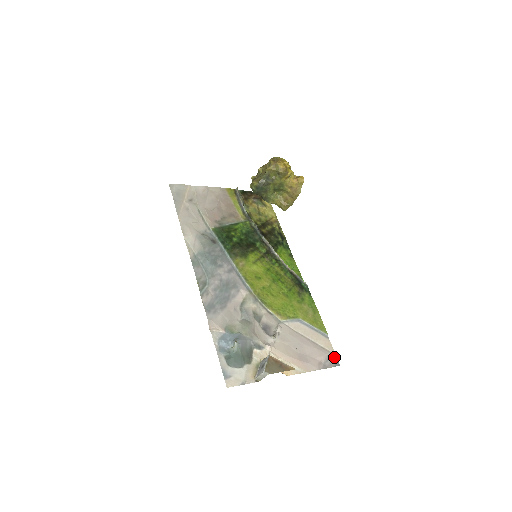
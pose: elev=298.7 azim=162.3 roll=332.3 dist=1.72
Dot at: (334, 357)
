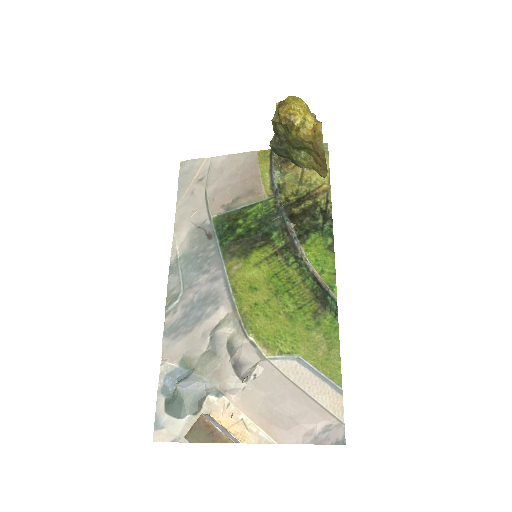
Dot at: (340, 428)
